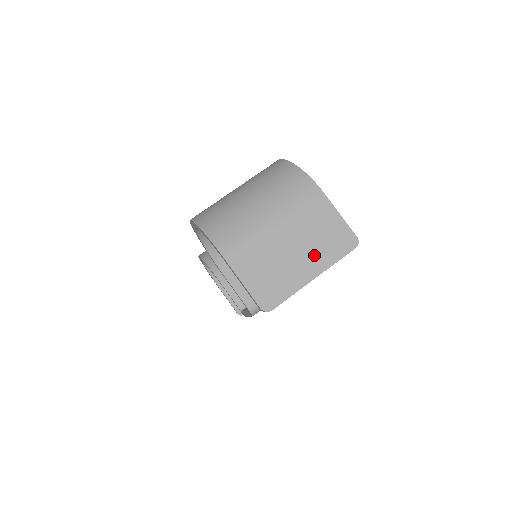
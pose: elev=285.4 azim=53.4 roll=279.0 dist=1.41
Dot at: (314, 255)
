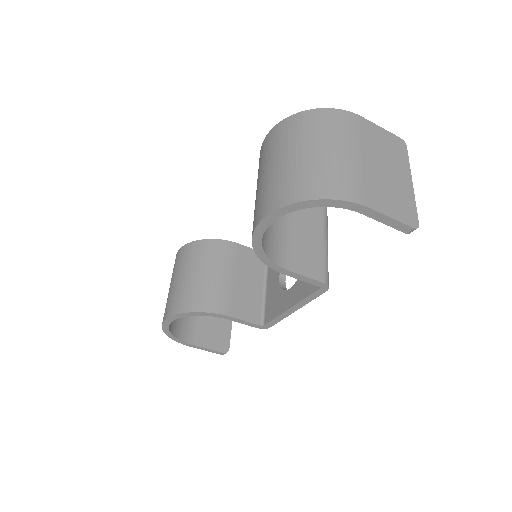
Dot at: (397, 166)
